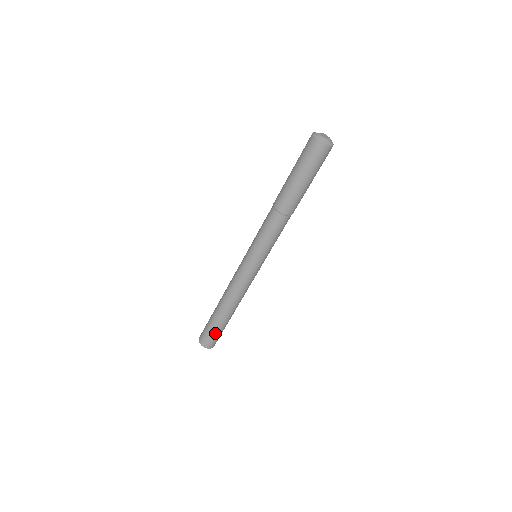
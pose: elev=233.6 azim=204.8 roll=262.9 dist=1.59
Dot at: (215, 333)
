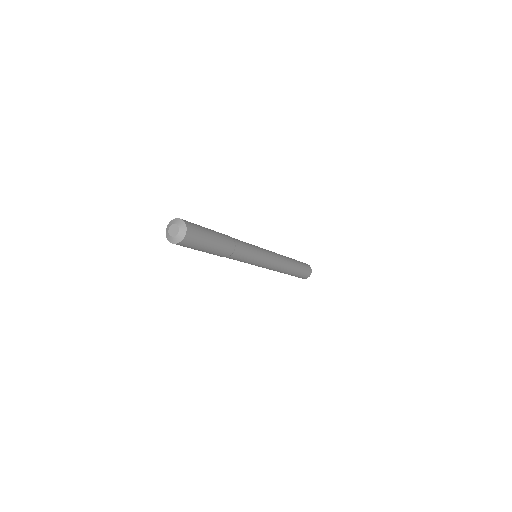
Dot at: (298, 276)
